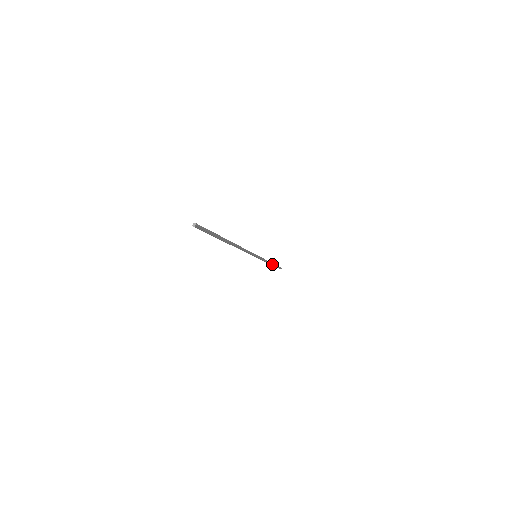
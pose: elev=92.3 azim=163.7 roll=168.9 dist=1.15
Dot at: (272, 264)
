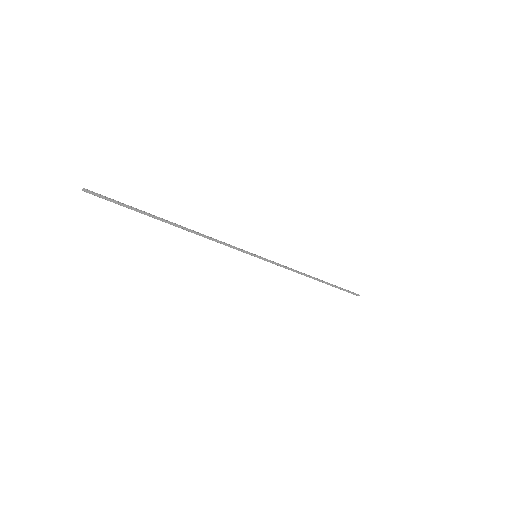
Dot at: (318, 280)
